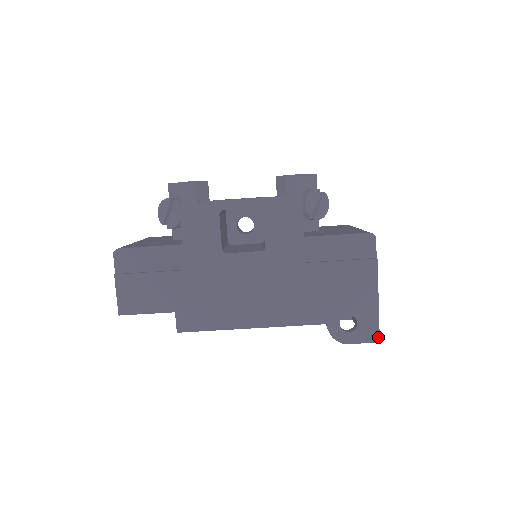
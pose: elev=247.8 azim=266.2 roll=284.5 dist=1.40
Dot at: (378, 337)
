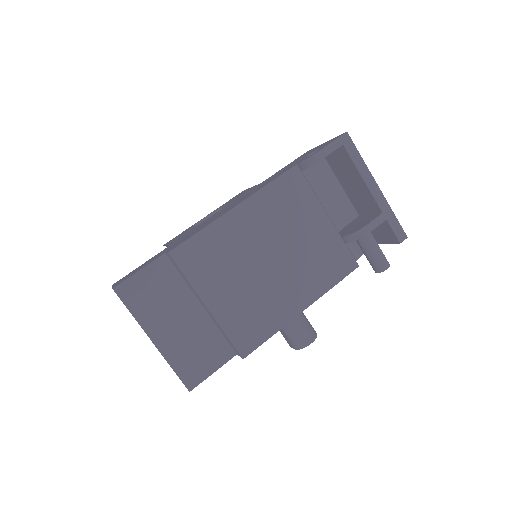
Dot at: (343, 134)
